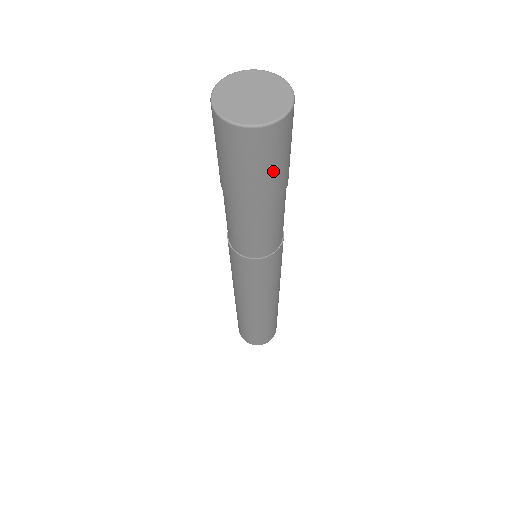
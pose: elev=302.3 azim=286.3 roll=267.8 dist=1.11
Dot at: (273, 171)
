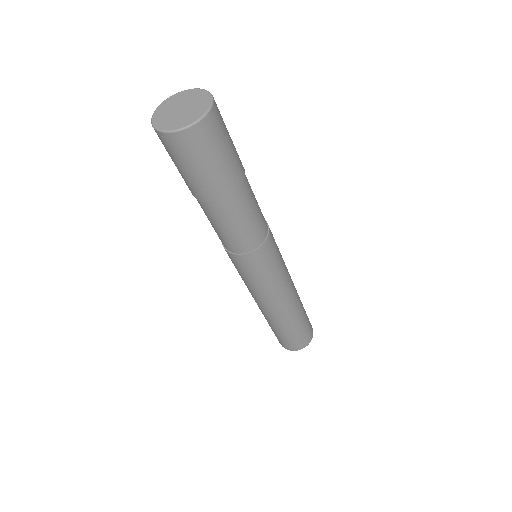
Dot at: (204, 172)
